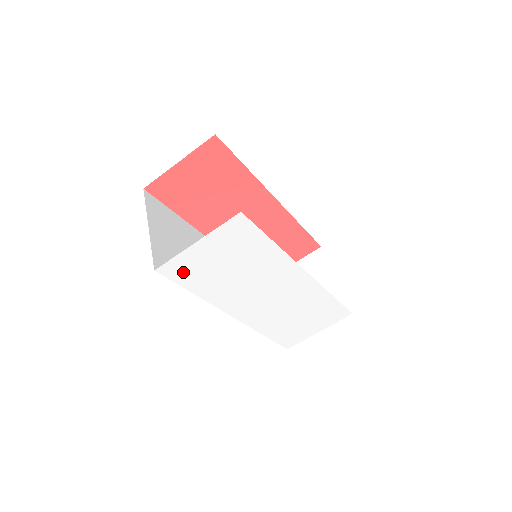
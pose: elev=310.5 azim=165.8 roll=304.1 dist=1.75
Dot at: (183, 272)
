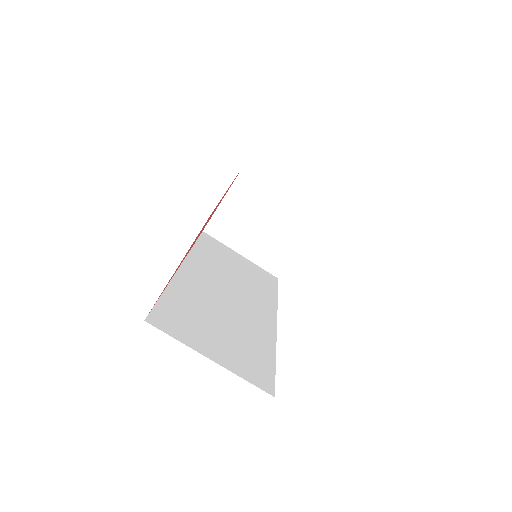
Dot at: occluded
